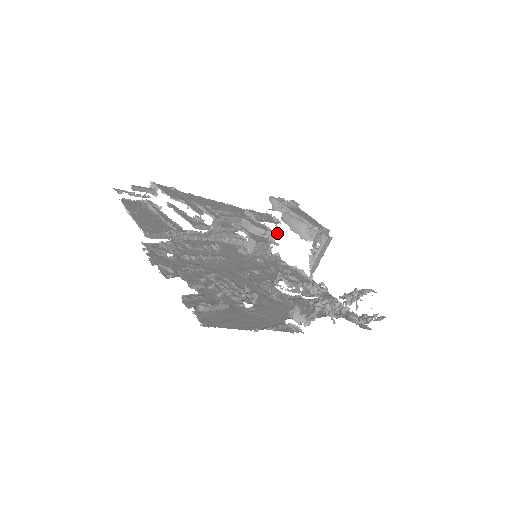
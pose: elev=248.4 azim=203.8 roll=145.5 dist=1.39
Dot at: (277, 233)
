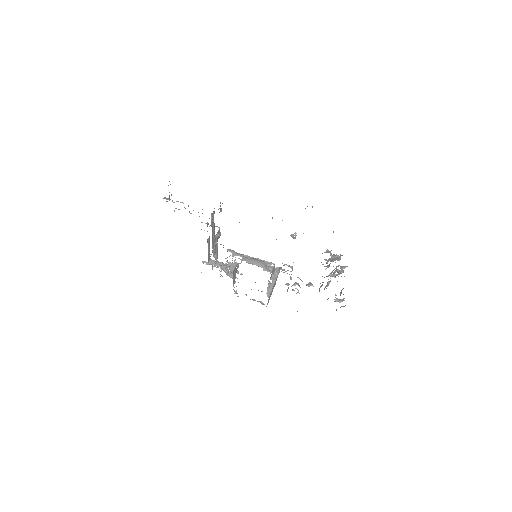
Dot at: occluded
